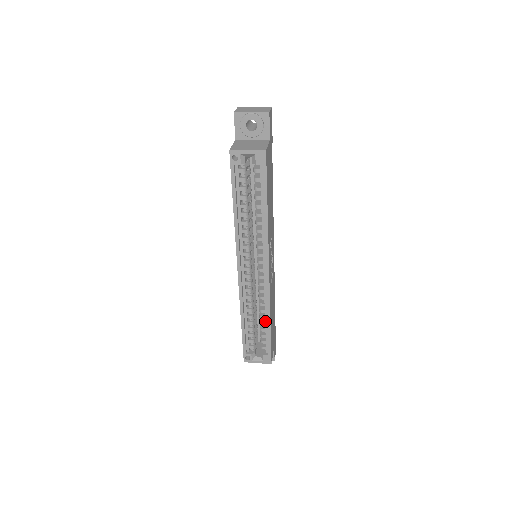
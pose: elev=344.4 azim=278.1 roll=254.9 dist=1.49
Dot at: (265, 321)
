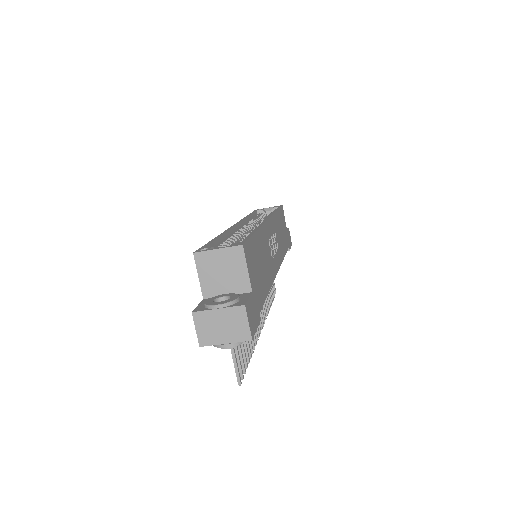
Dot at: occluded
